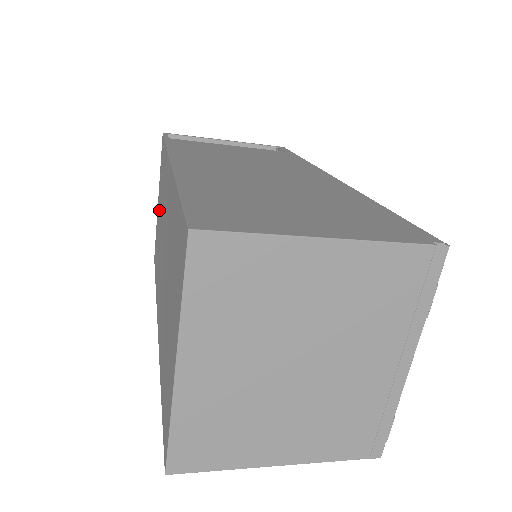
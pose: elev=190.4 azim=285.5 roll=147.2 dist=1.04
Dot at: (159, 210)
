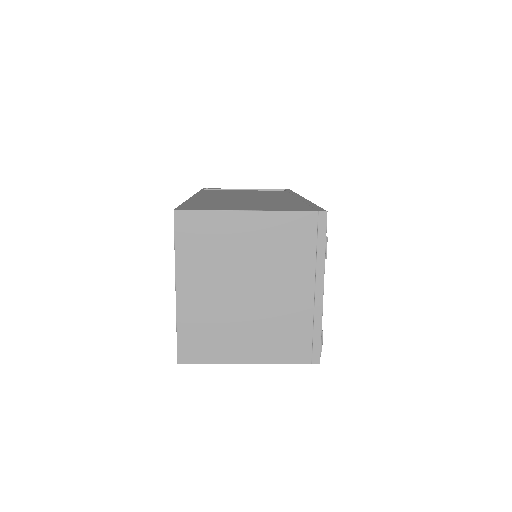
Dot at: occluded
